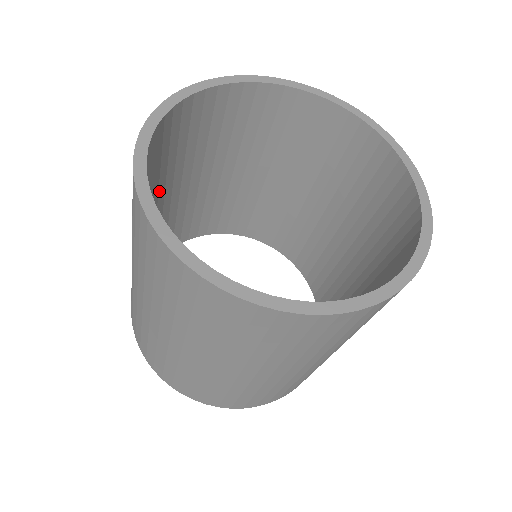
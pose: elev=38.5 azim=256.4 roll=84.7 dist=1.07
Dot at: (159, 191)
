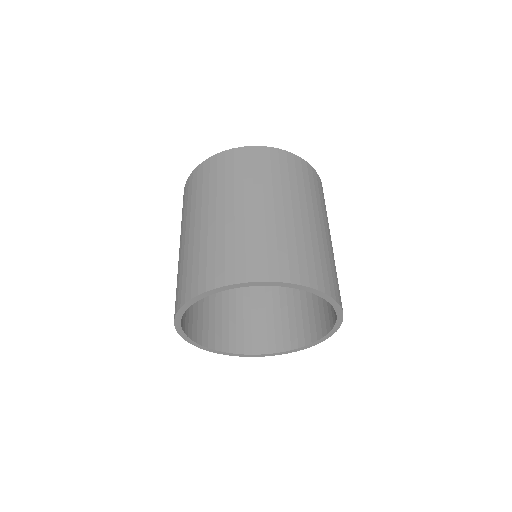
Dot at: occluded
